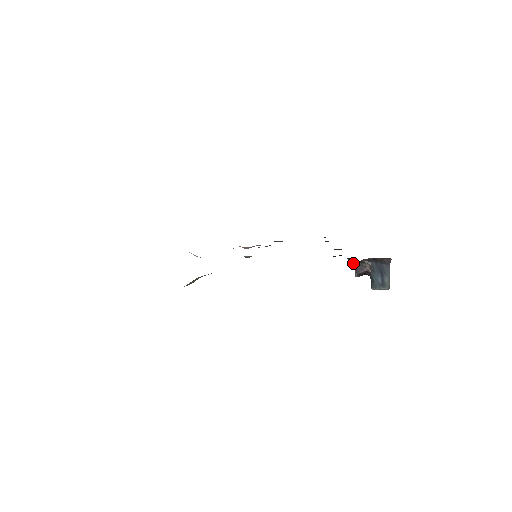
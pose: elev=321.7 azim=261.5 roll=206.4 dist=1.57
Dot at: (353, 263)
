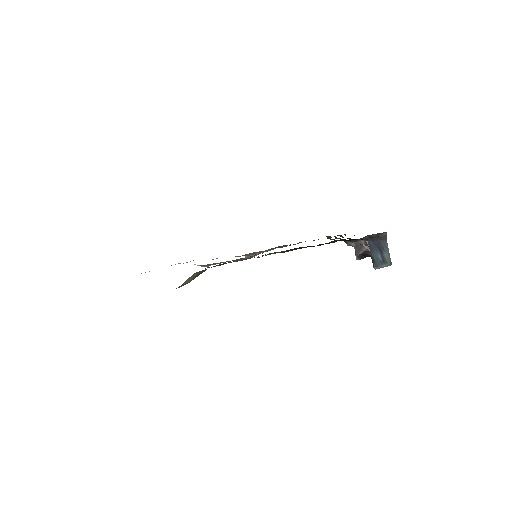
Dot at: (350, 245)
